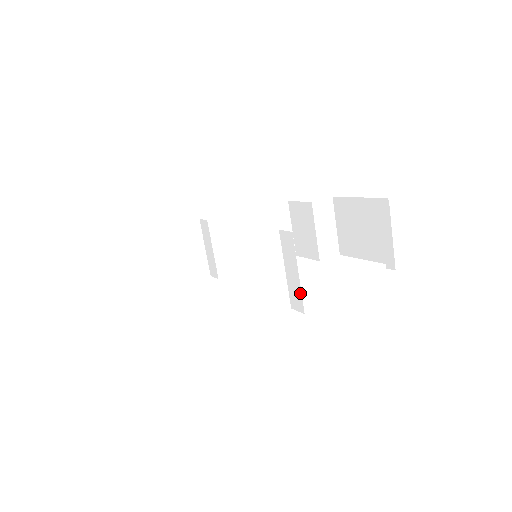
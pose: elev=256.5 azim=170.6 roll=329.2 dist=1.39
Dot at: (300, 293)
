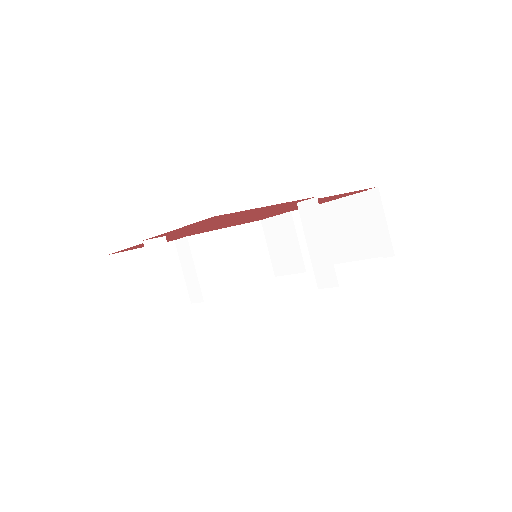
Dot at: (331, 264)
